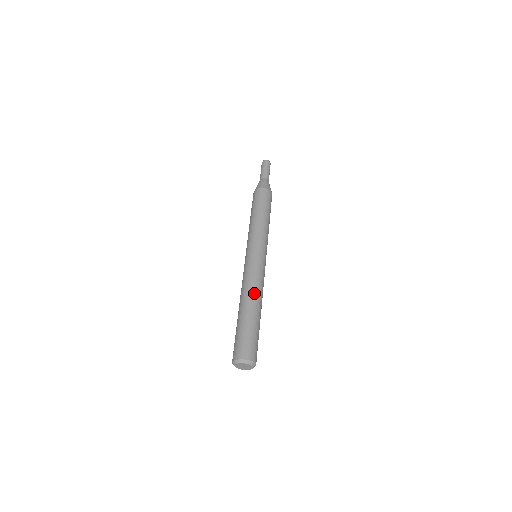
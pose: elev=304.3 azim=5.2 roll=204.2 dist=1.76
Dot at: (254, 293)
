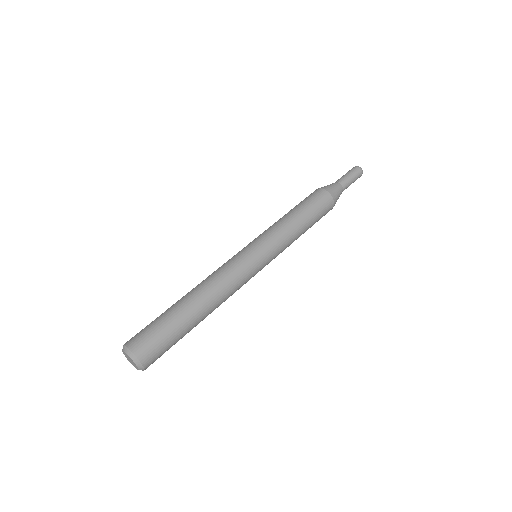
Dot at: (216, 297)
